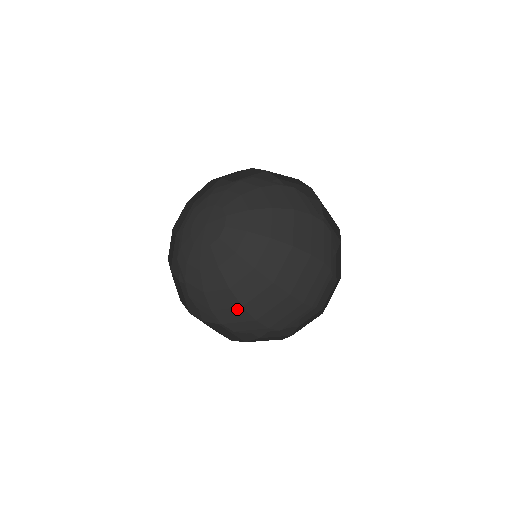
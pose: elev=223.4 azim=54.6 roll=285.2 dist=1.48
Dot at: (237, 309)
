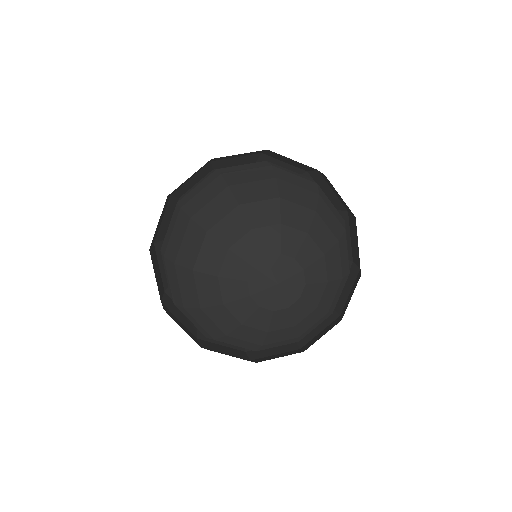
Dot at: occluded
